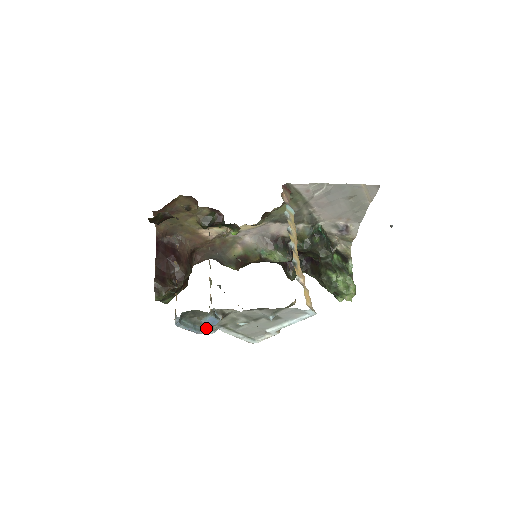
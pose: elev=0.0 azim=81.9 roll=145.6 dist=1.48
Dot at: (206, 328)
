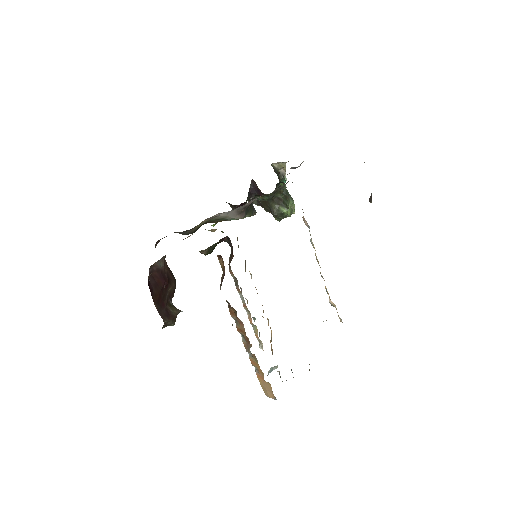
Dot at: (270, 370)
